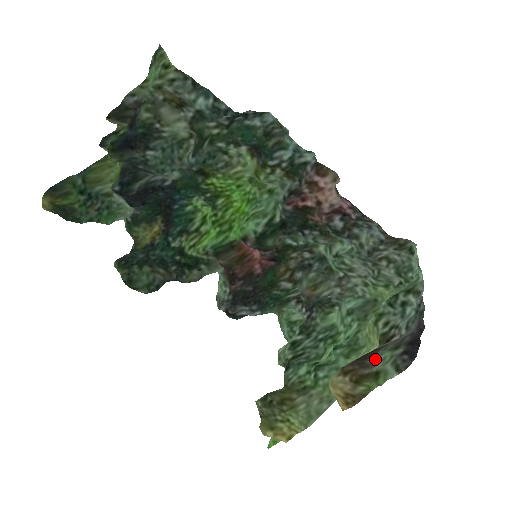
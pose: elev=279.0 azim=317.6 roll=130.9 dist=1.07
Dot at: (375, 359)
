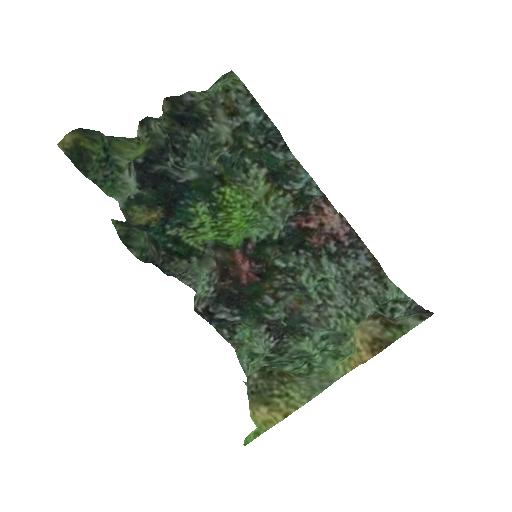
Dot at: (393, 320)
